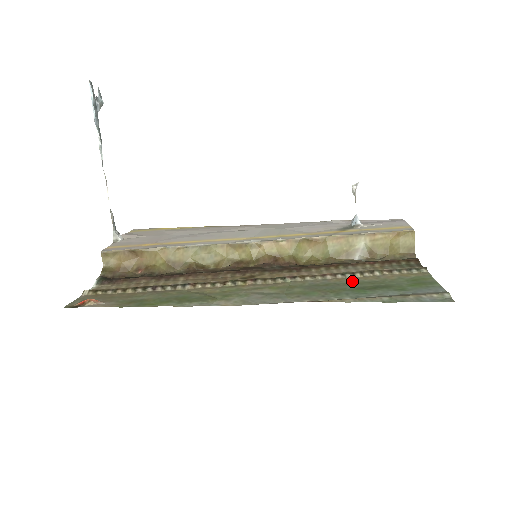
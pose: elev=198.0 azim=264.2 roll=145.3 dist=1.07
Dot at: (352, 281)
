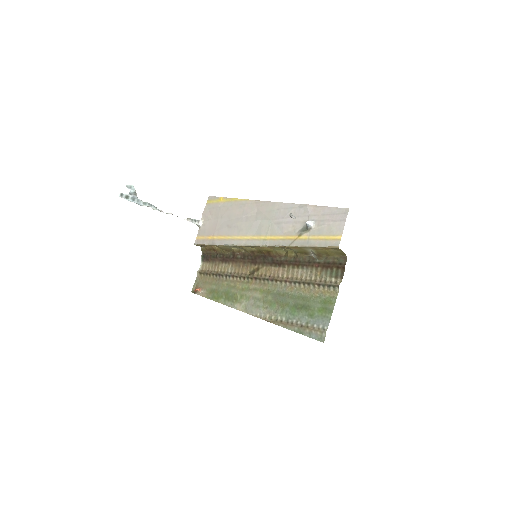
Dot at: (296, 293)
